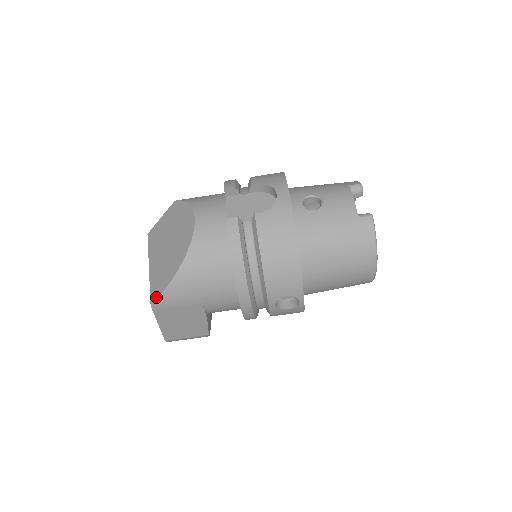
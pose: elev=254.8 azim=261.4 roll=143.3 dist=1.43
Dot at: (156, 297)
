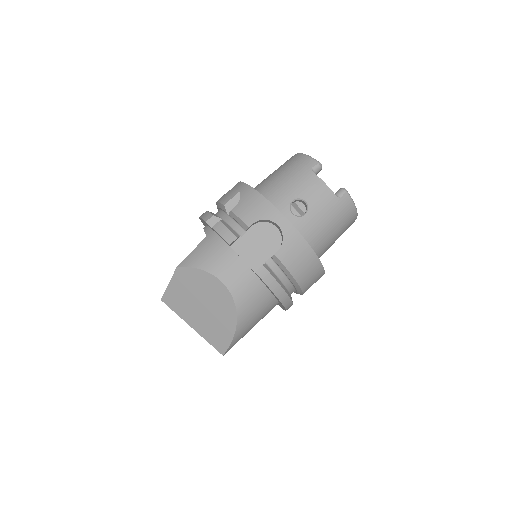
Dot at: (225, 349)
